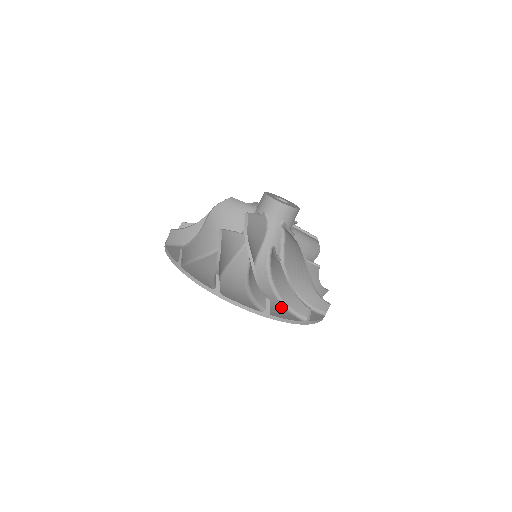
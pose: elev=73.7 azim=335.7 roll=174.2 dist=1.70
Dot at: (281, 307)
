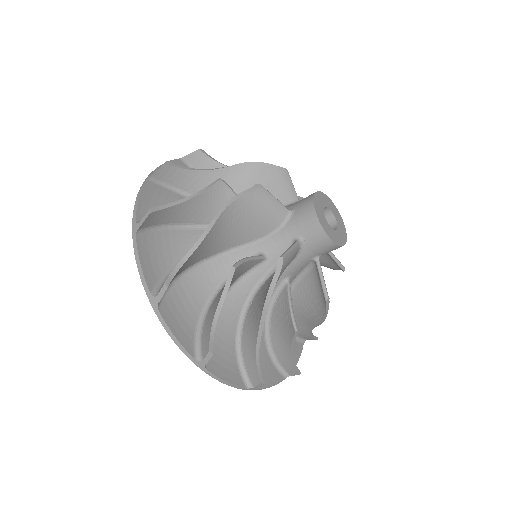
Dot at: (267, 359)
